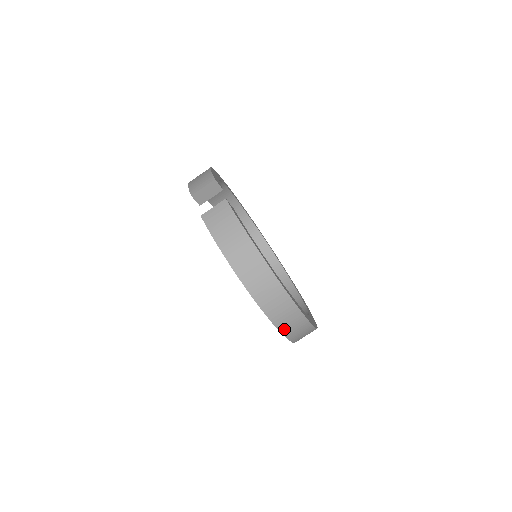
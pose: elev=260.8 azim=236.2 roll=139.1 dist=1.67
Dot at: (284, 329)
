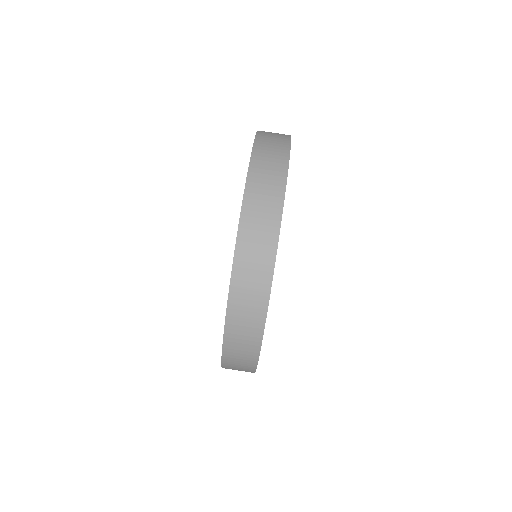
Dot at: (242, 248)
